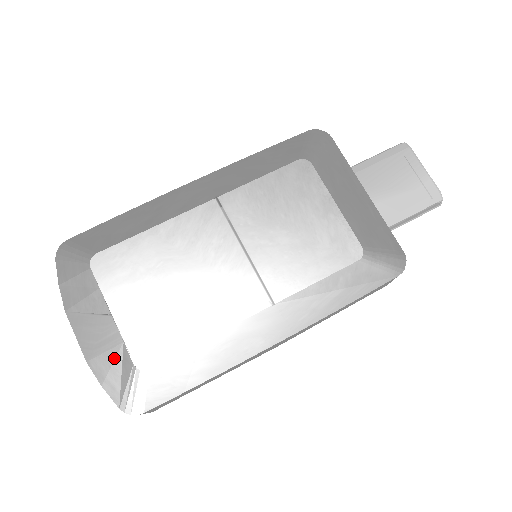
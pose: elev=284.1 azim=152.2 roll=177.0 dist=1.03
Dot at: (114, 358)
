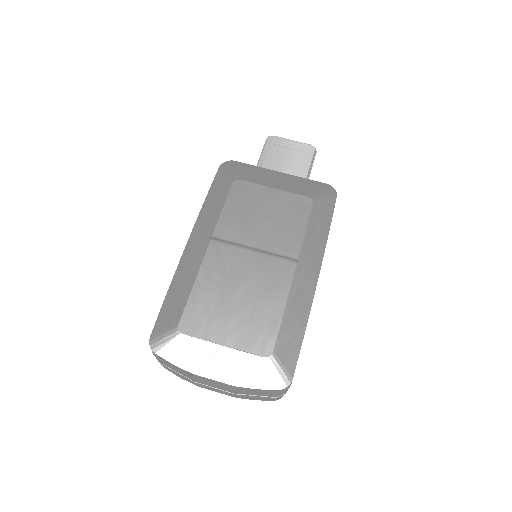
Dot at: (248, 366)
